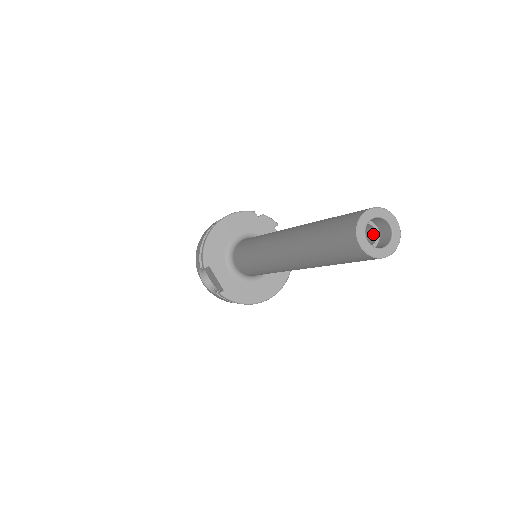
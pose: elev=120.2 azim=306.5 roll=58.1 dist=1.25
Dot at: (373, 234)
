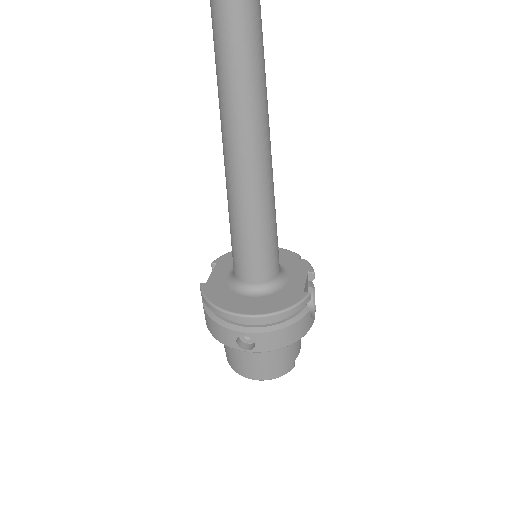
Dot at: out of frame
